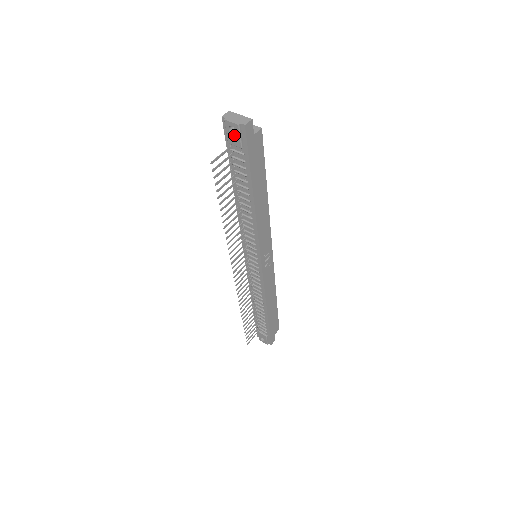
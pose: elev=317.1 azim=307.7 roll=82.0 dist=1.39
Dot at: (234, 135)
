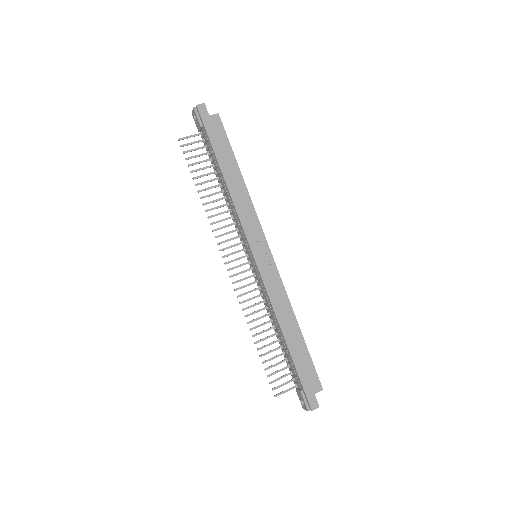
Dot at: (196, 120)
